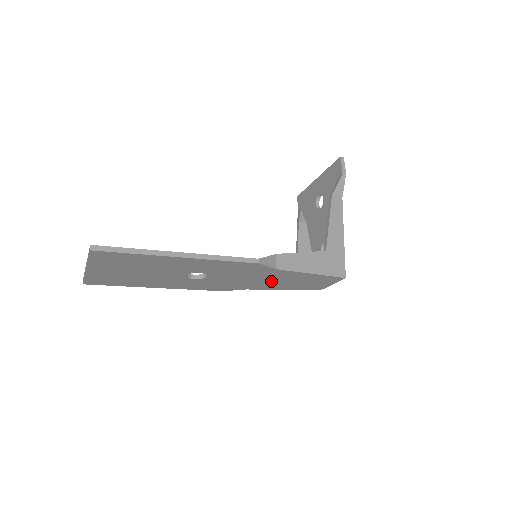
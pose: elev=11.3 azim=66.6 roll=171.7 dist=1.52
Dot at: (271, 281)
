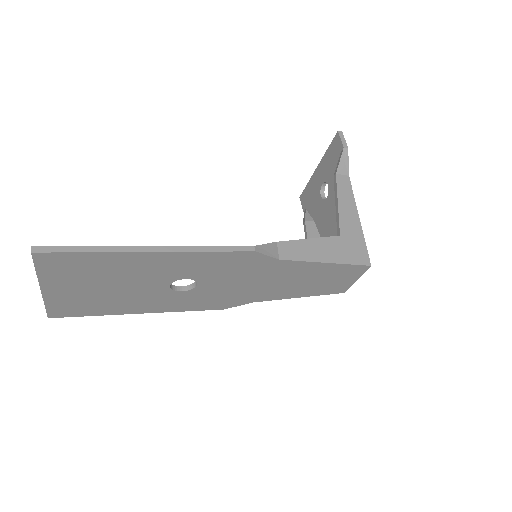
Dot at: (279, 283)
